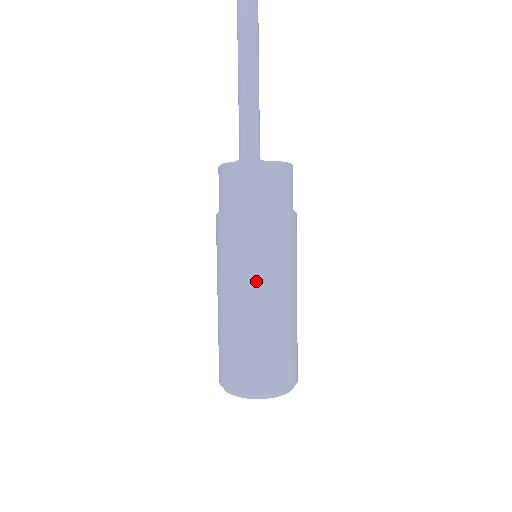
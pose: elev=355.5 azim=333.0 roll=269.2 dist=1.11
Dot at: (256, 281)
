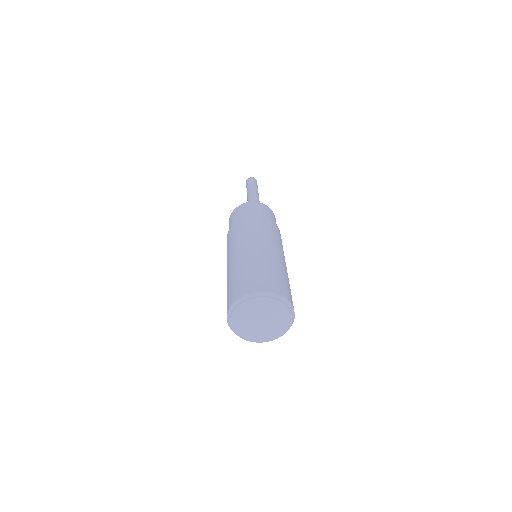
Dot at: (232, 250)
